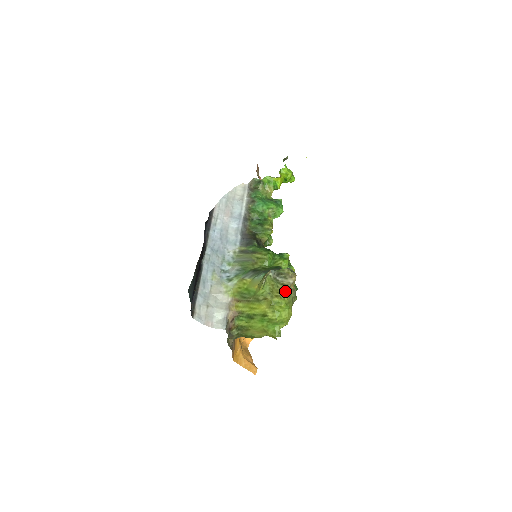
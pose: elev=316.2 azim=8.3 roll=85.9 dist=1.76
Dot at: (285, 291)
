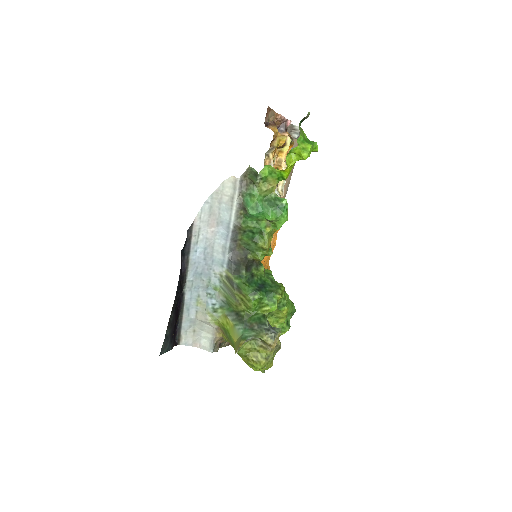
Dot at: (263, 355)
